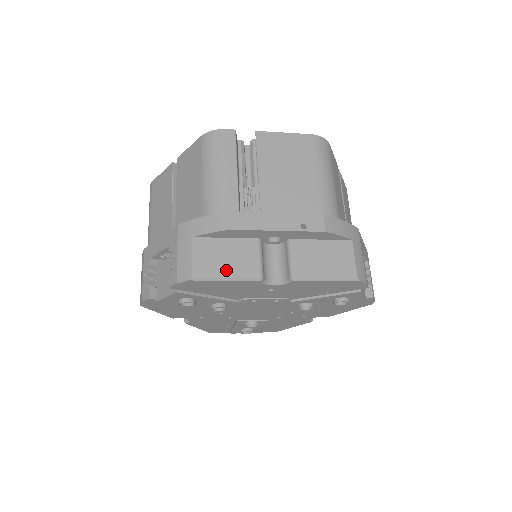
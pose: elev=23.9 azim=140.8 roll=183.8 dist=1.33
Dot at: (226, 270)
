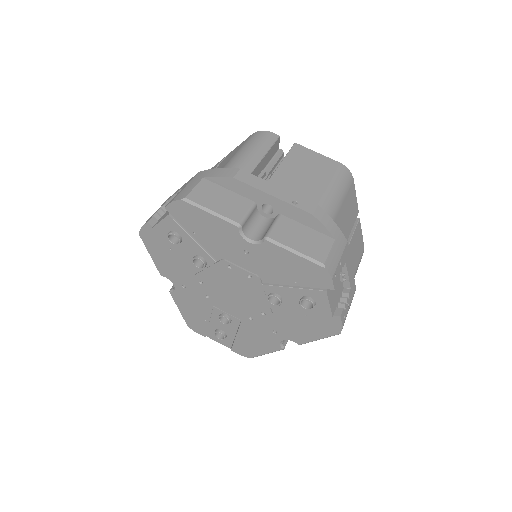
Dot at: (214, 206)
